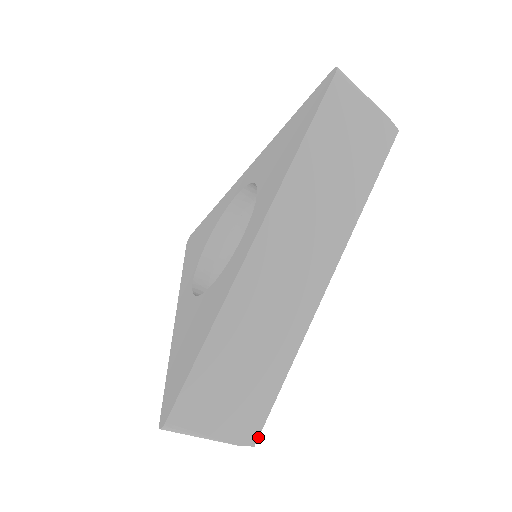
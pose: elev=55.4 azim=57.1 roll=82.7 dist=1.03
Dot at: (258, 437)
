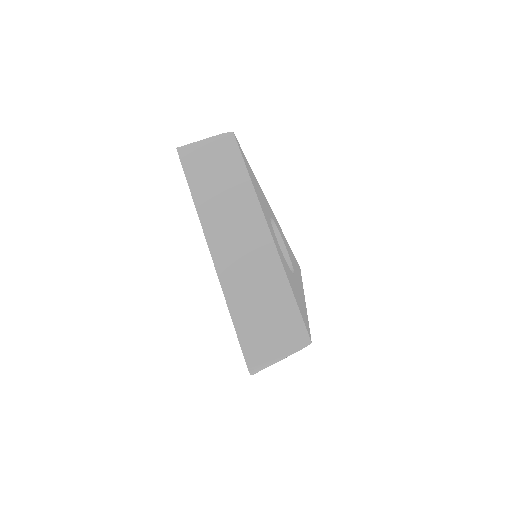
Dot at: (309, 337)
